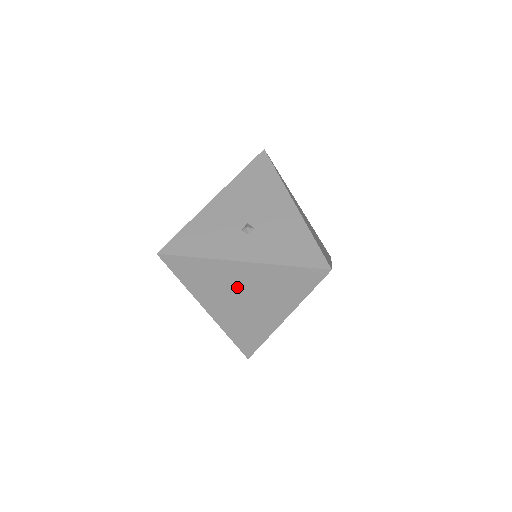
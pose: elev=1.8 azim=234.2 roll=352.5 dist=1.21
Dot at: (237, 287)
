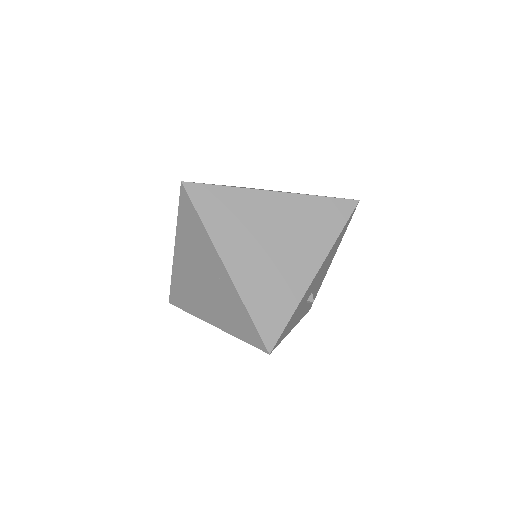
Dot at: occluded
